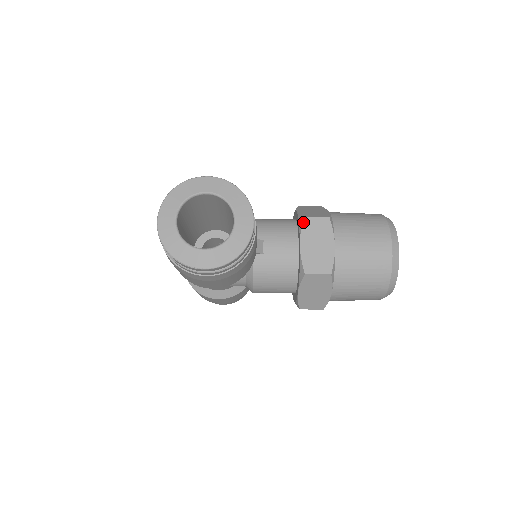
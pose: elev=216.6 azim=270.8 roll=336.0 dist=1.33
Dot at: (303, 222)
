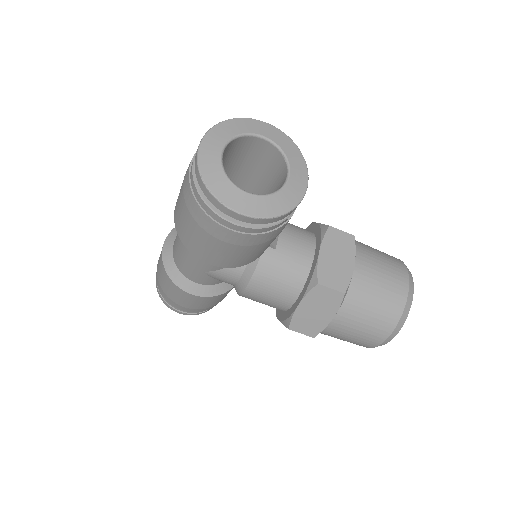
Dot at: (327, 230)
